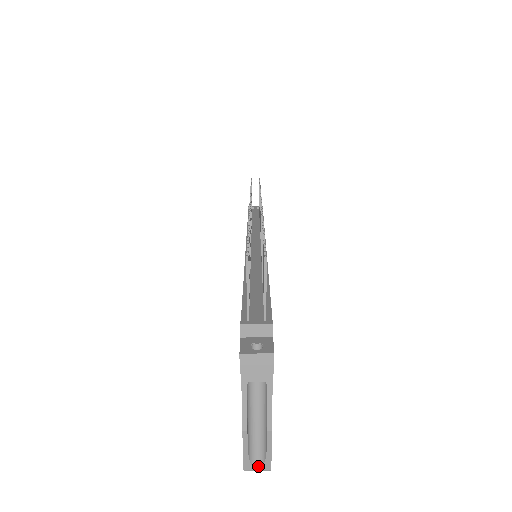
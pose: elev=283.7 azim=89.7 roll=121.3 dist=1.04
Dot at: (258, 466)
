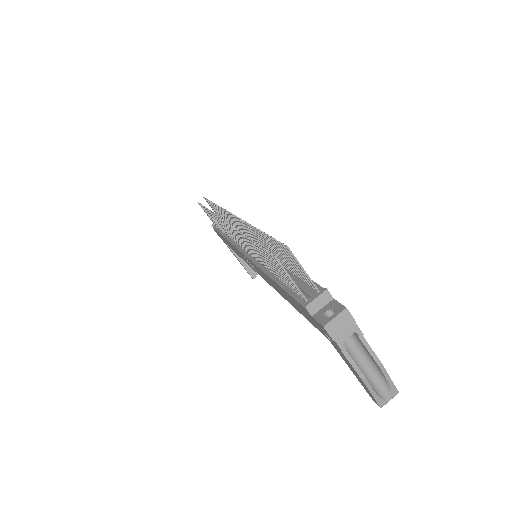
Dot at: (388, 397)
